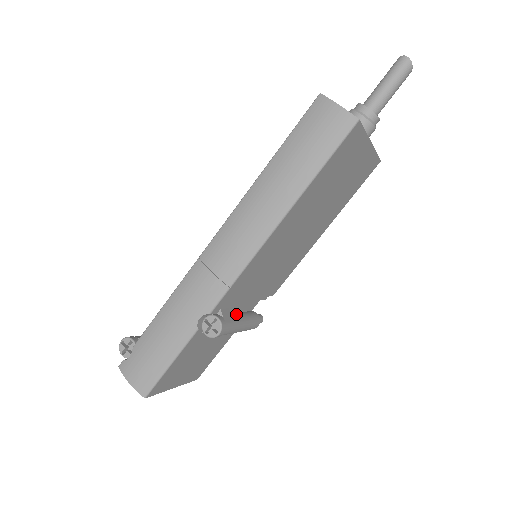
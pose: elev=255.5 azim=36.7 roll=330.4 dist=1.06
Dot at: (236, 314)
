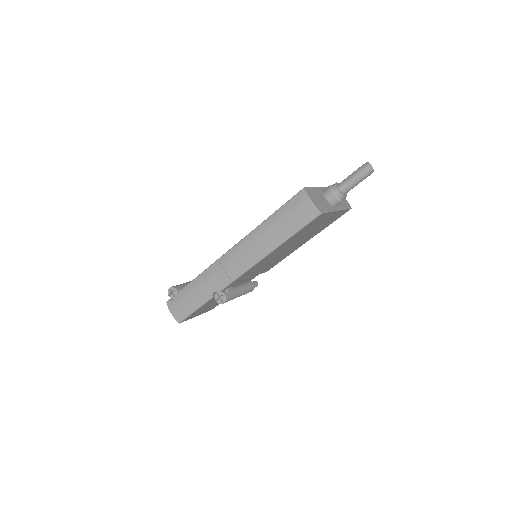
Dot at: (238, 288)
